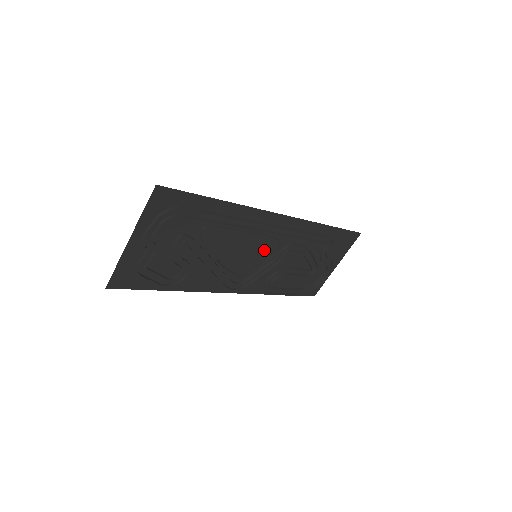
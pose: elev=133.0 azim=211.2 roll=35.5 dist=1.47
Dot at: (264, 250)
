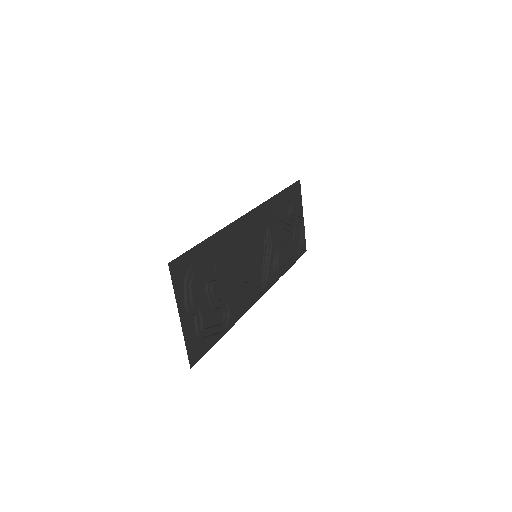
Dot at: (257, 247)
